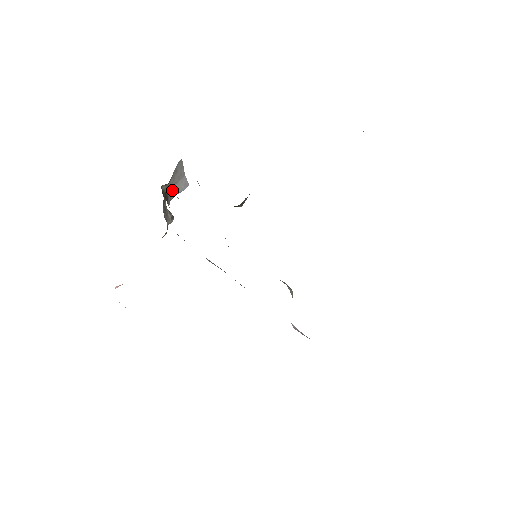
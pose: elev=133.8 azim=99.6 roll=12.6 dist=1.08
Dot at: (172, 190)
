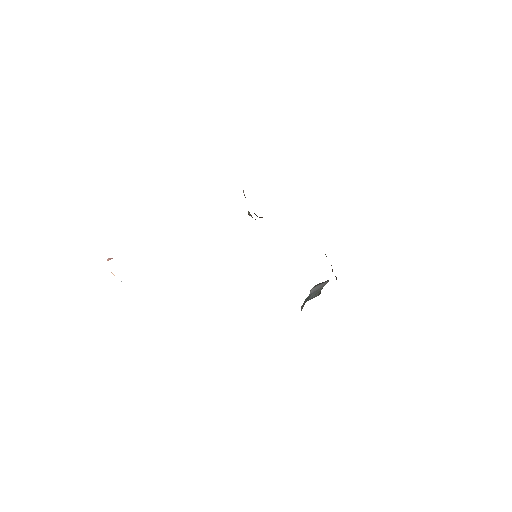
Dot at: occluded
